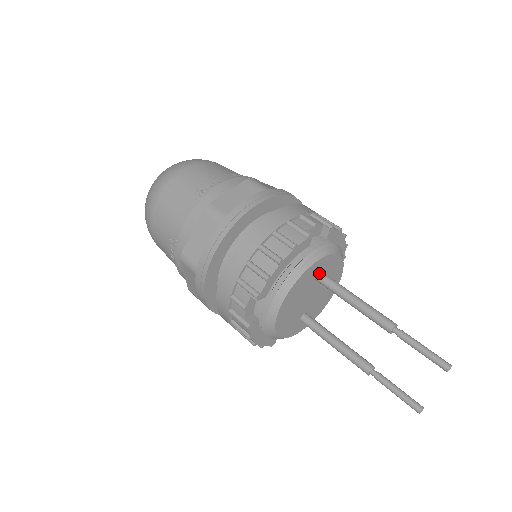
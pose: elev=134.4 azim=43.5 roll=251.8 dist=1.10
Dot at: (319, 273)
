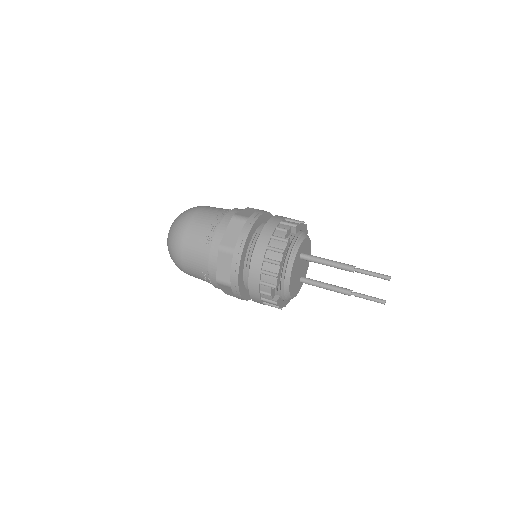
Dot at: (300, 255)
